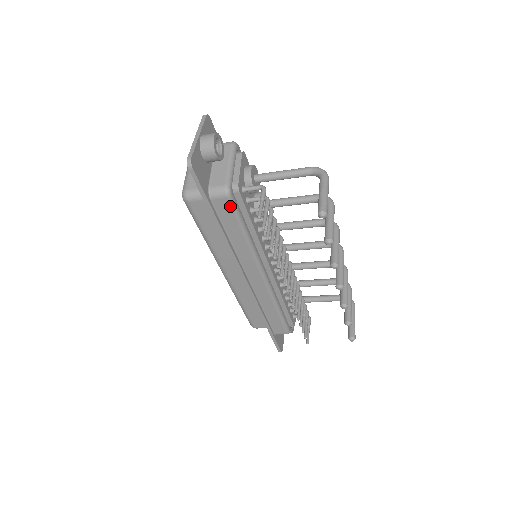
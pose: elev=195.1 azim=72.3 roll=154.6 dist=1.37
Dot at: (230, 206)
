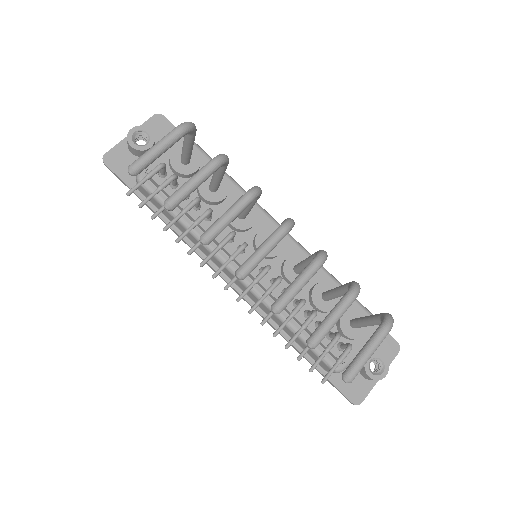
Dot at: (148, 193)
